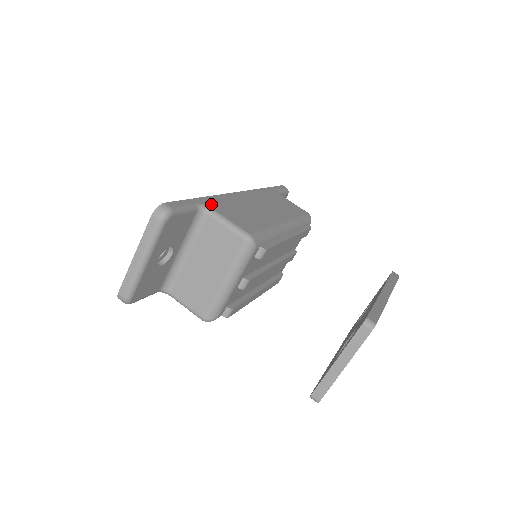
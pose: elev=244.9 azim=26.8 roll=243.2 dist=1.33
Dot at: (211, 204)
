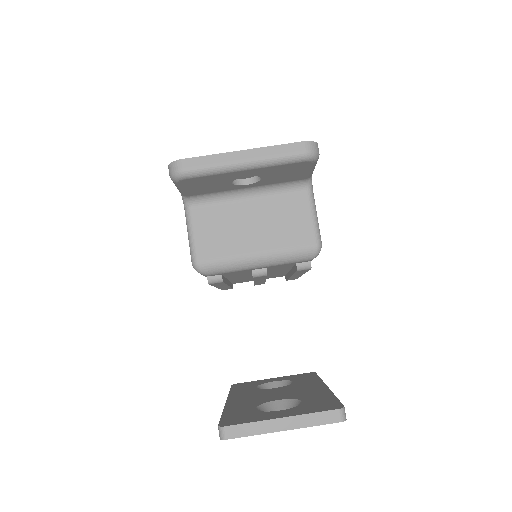
Dot at: occluded
